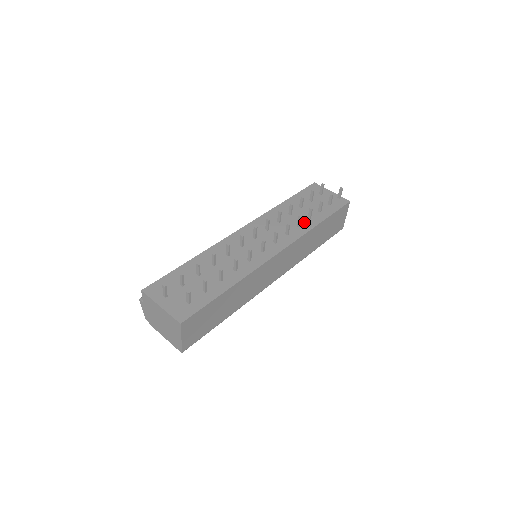
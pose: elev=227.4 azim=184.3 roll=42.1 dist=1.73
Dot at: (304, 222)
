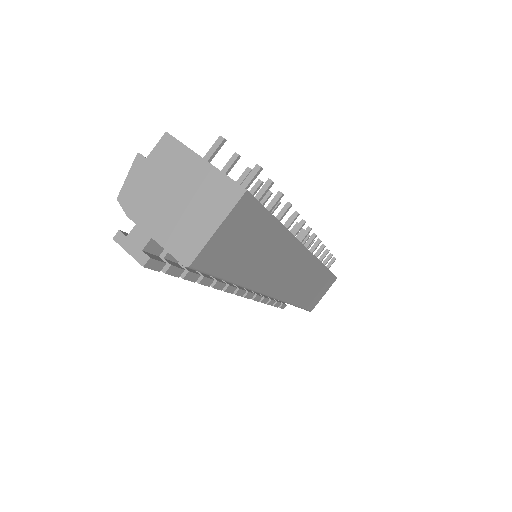
Dot at: occluded
